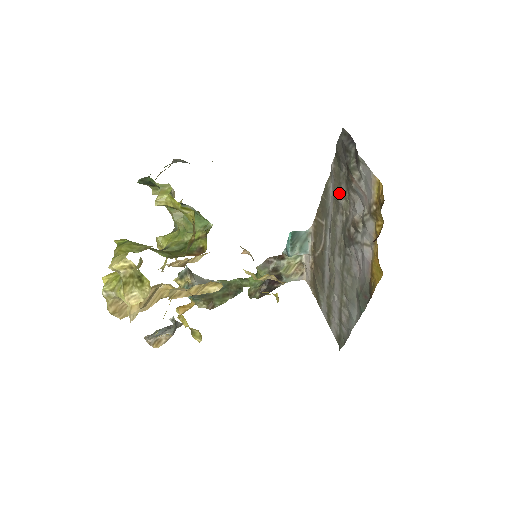
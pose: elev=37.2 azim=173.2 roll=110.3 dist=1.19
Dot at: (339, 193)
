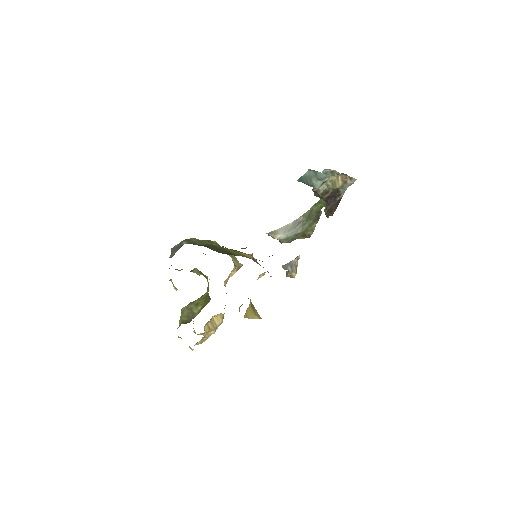
Dot at: occluded
